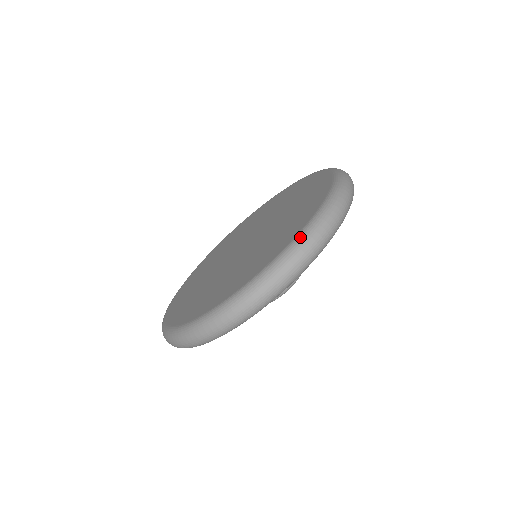
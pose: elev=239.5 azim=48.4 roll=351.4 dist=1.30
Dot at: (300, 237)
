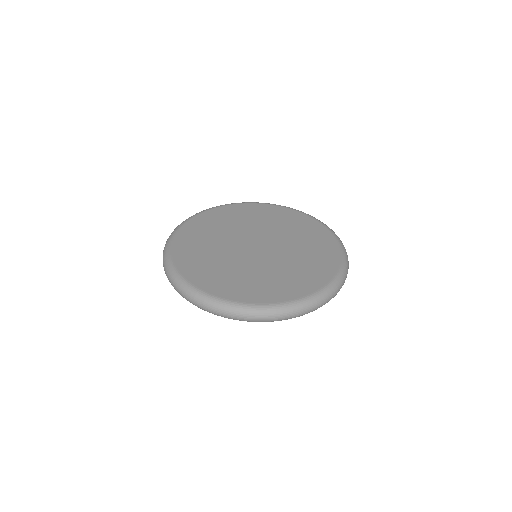
Dot at: (320, 294)
